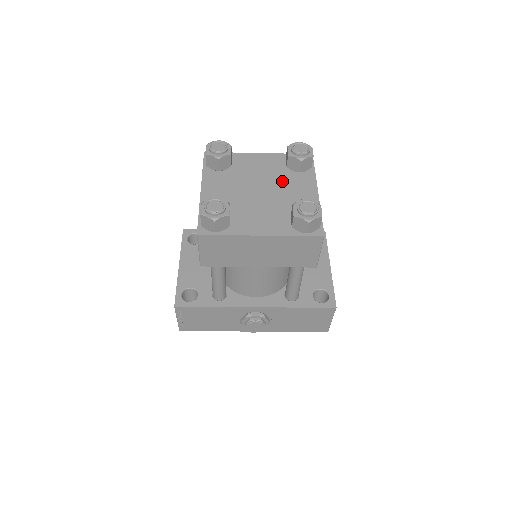
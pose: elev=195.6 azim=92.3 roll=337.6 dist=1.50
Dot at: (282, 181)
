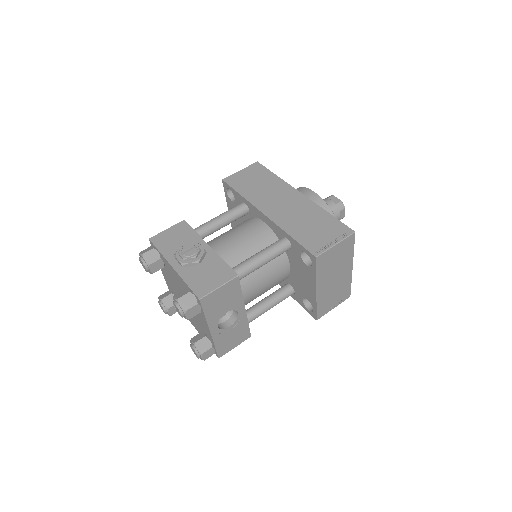
Dot at: occluded
